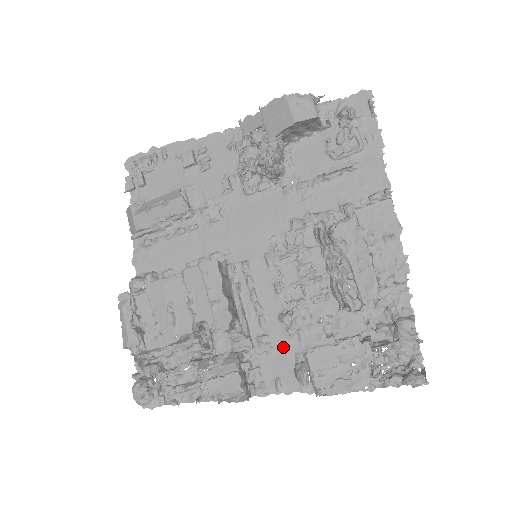
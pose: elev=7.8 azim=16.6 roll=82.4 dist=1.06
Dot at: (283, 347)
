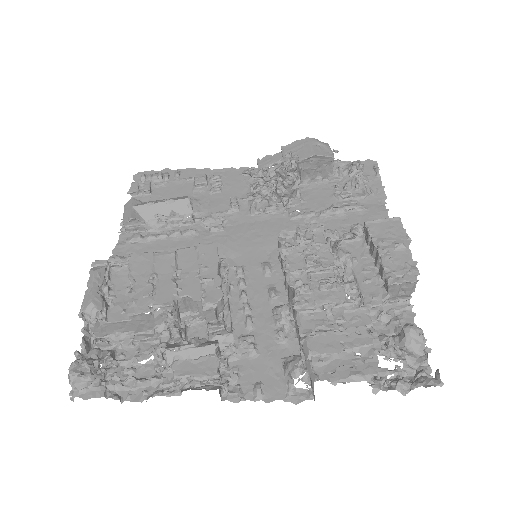
Dot at: (269, 350)
